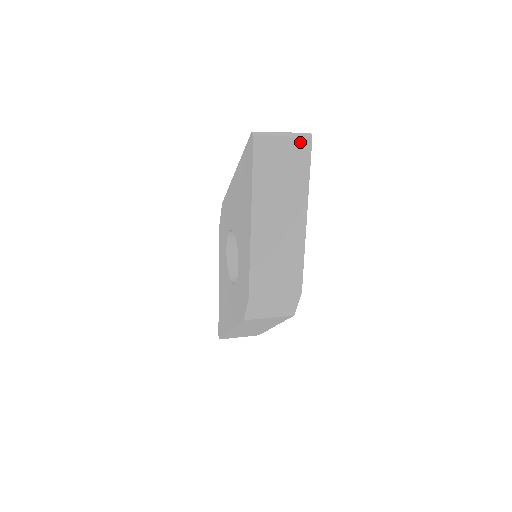
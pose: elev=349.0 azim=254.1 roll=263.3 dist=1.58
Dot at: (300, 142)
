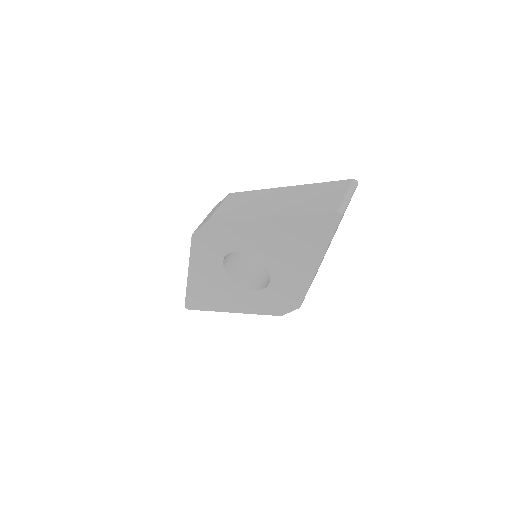
Dot at: occluded
